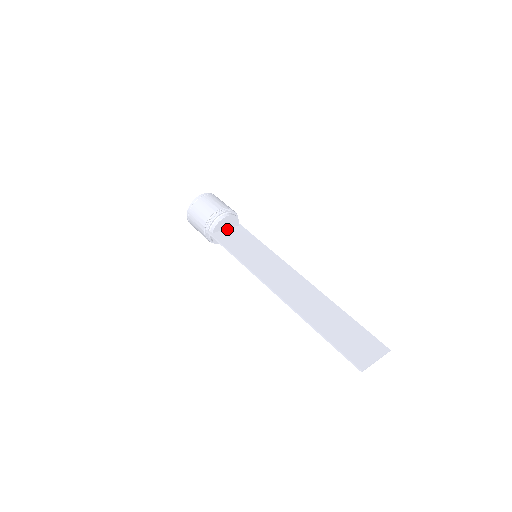
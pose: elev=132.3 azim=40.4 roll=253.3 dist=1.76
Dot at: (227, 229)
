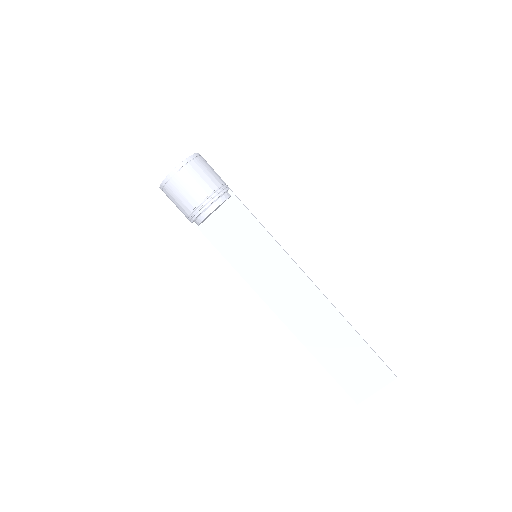
Dot at: (216, 211)
